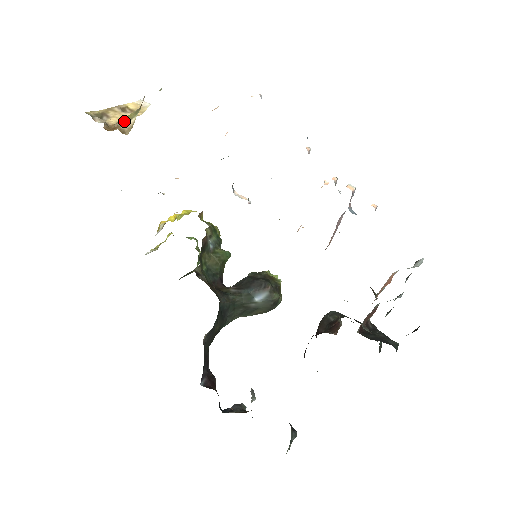
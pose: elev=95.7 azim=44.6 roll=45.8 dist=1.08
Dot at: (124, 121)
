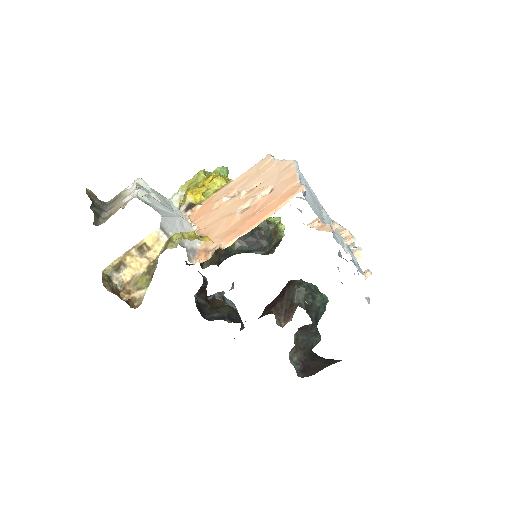
Dot at: (137, 285)
